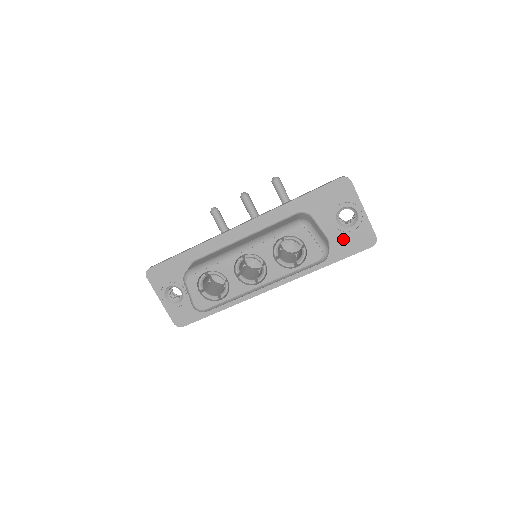
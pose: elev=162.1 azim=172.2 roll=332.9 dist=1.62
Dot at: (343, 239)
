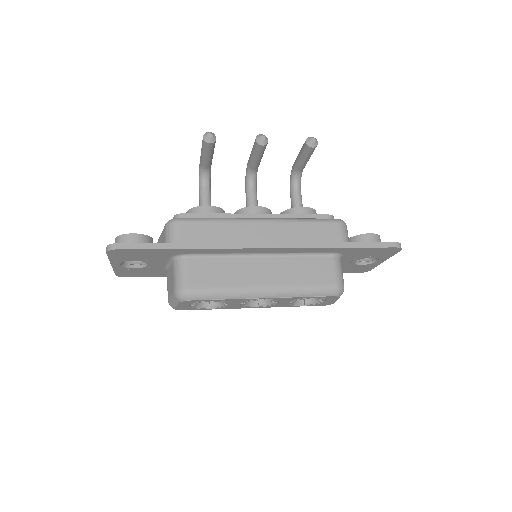
Dot at: (346, 268)
